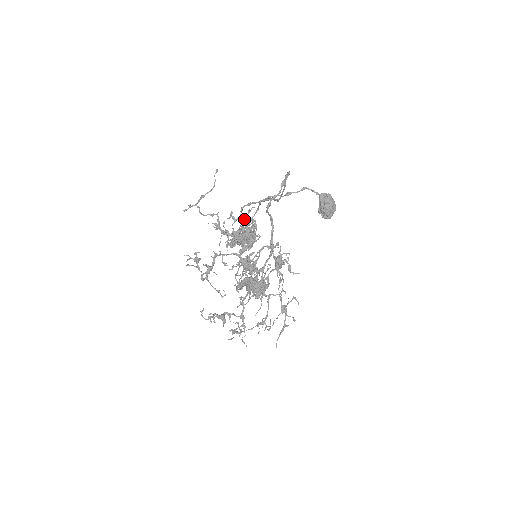
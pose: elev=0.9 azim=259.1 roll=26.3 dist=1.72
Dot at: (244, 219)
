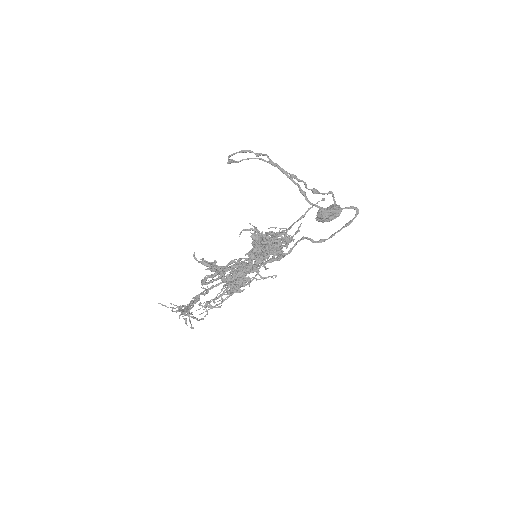
Dot at: (286, 235)
